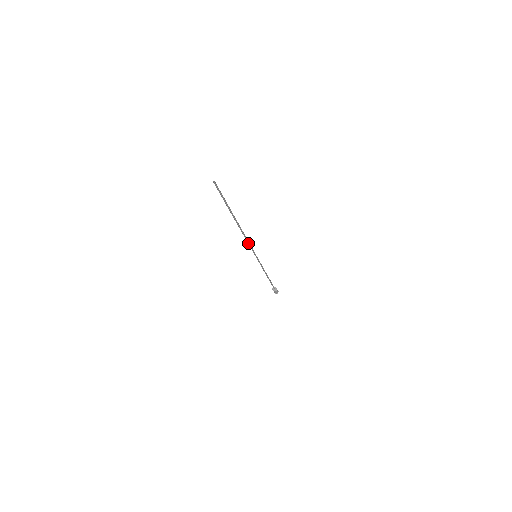
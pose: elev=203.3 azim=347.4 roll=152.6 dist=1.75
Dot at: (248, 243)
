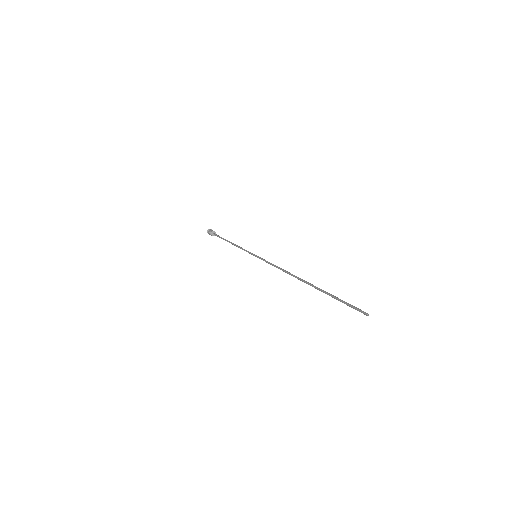
Dot at: (274, 266)
